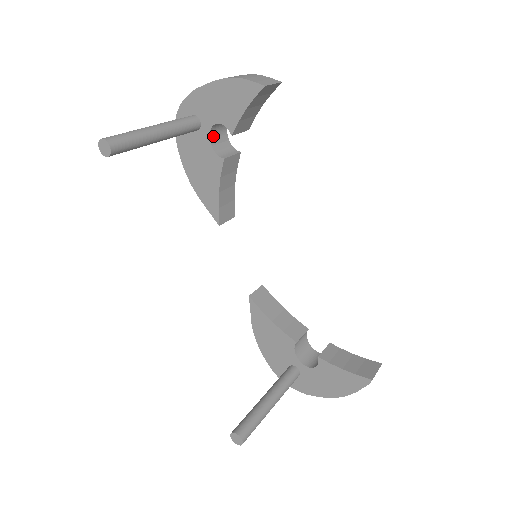
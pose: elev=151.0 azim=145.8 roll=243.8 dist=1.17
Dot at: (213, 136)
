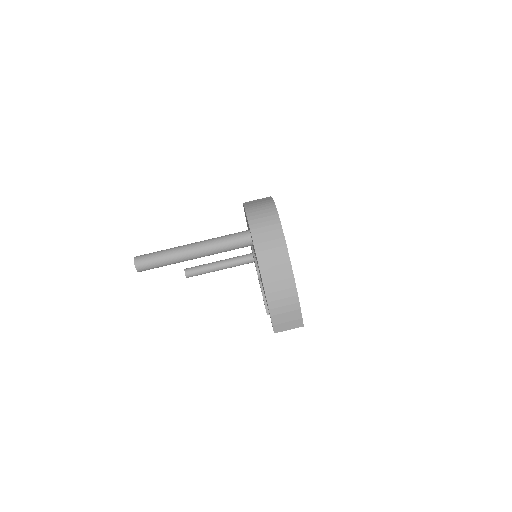
Dot at: occluded
